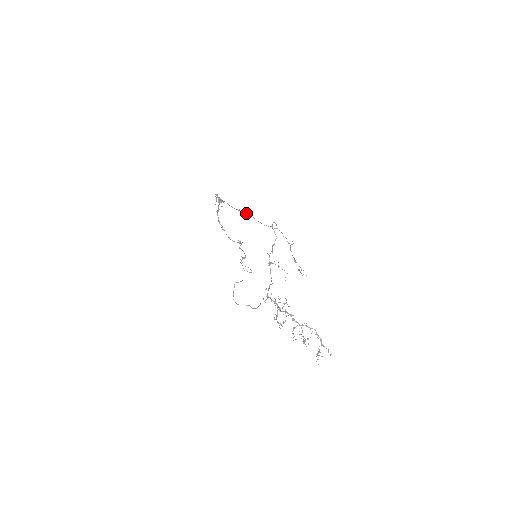
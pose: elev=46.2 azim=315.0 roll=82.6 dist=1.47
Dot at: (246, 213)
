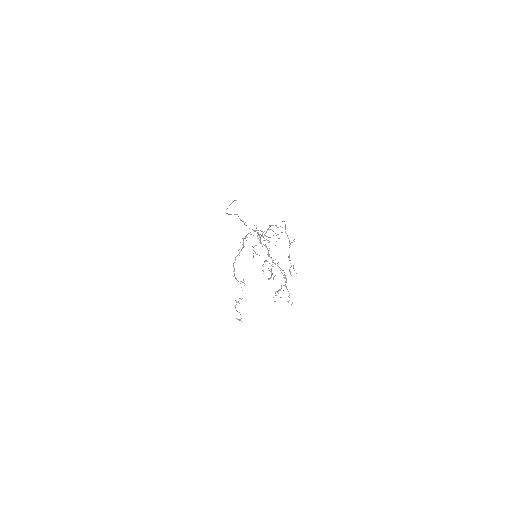
Dot at: (263, 236)
